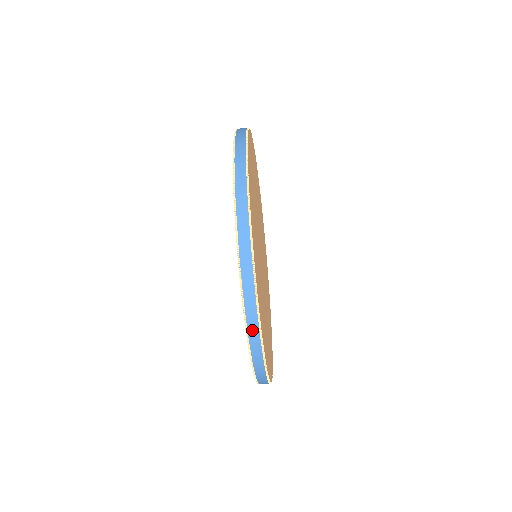
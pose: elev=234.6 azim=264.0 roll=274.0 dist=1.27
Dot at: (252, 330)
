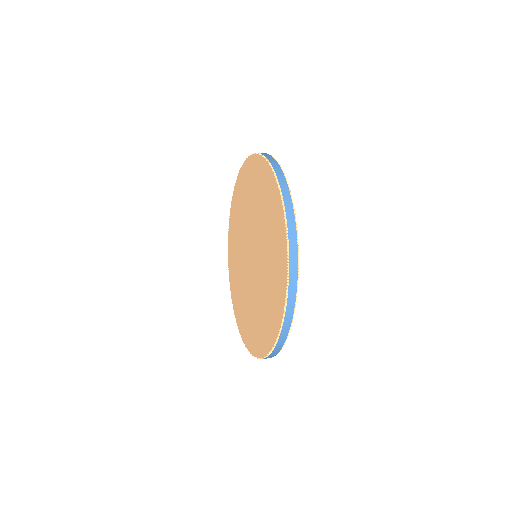
Dot at: (289, 311)
